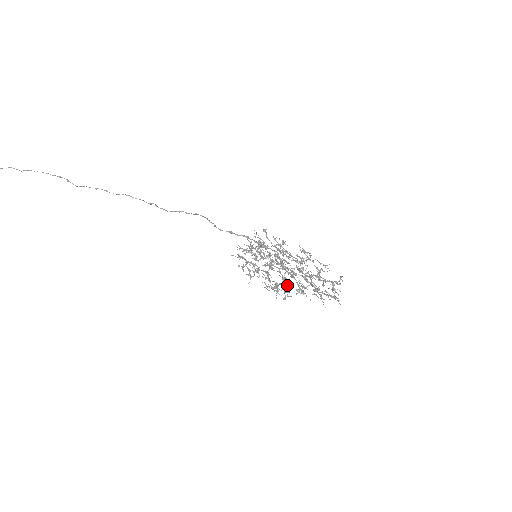
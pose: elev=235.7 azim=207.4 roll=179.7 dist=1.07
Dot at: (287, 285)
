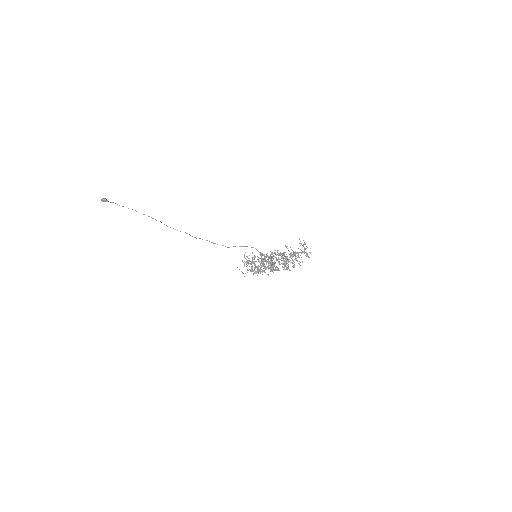
Dot at: (273, 268)
